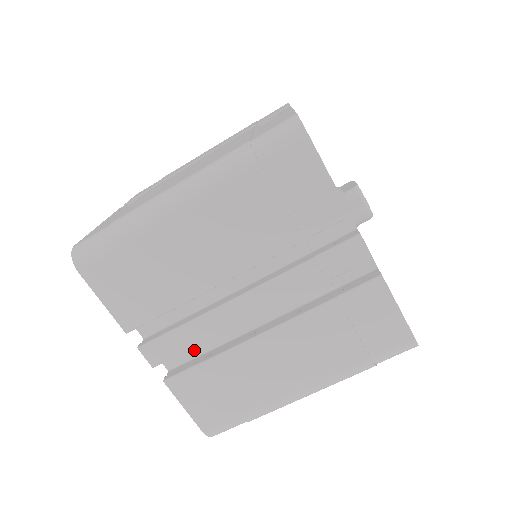
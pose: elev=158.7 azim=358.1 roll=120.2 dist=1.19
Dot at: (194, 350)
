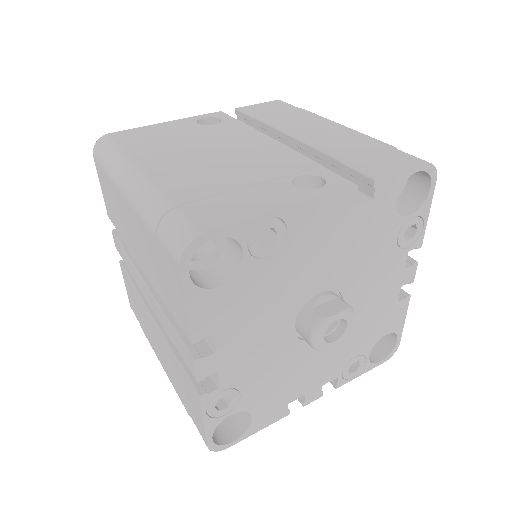
Dot at: occluded
